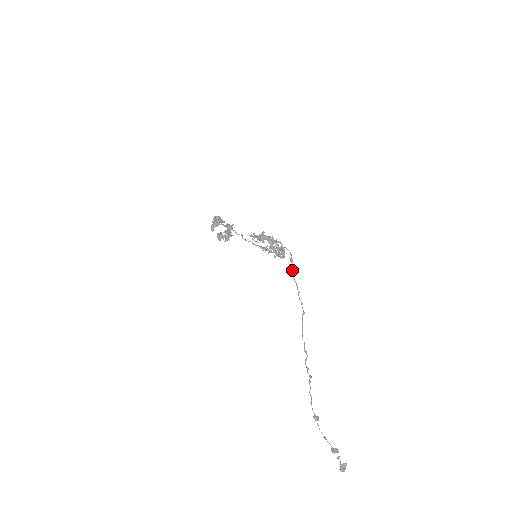
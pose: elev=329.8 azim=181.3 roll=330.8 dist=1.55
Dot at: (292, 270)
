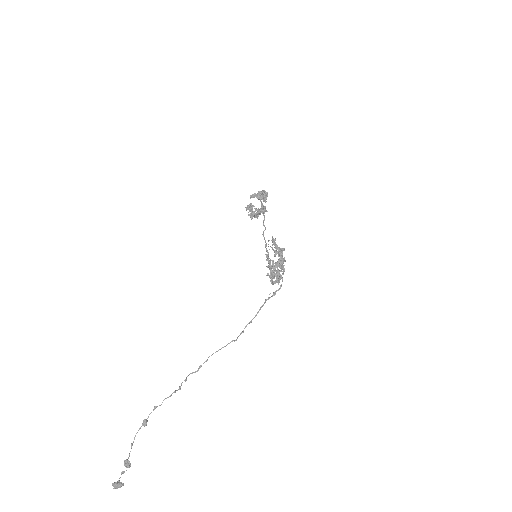
Dot at: occluded
